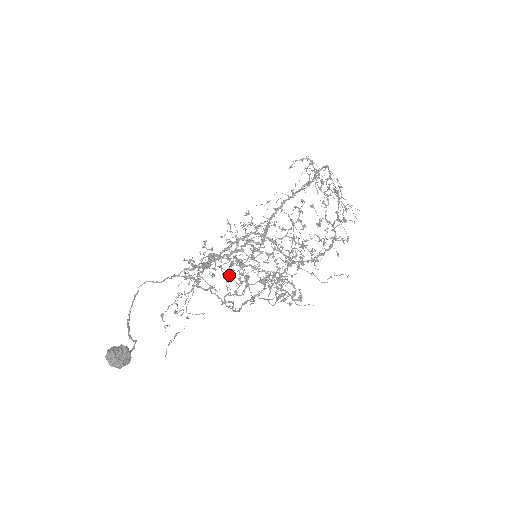
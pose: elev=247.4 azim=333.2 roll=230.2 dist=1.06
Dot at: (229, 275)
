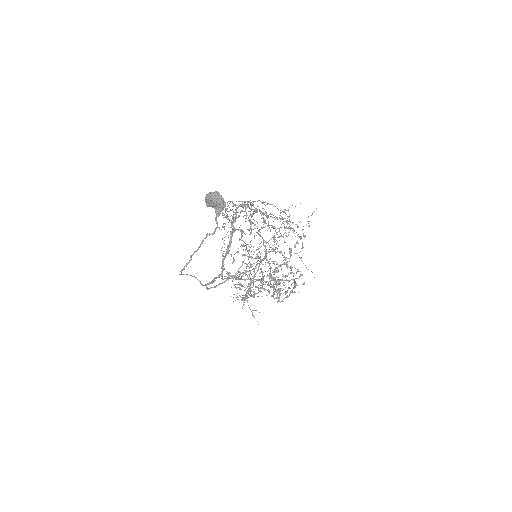
Dot at: (252, 223)
